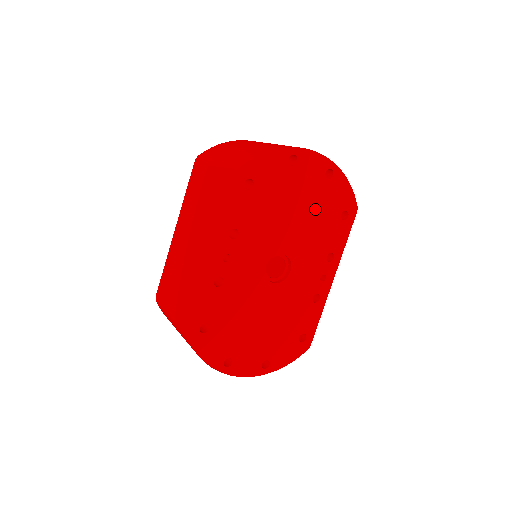
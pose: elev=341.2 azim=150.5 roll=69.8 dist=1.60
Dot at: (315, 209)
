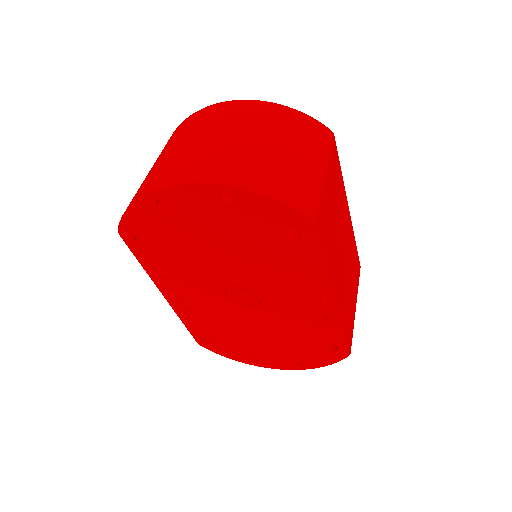
Dot at: (240, 239)
